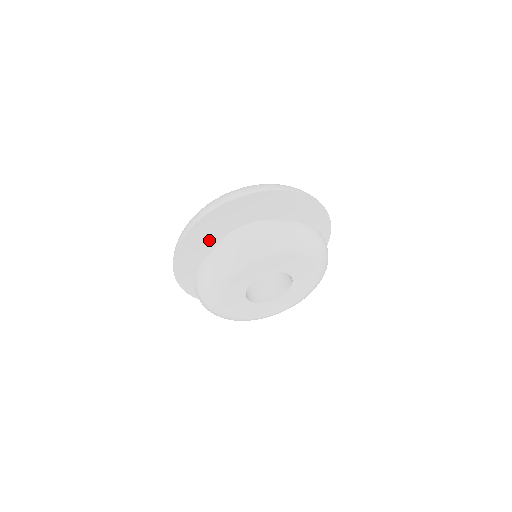
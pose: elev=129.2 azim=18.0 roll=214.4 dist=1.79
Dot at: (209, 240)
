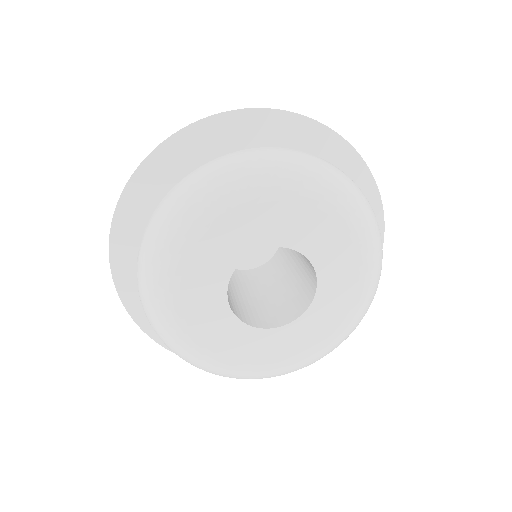
Dot at: occluded
